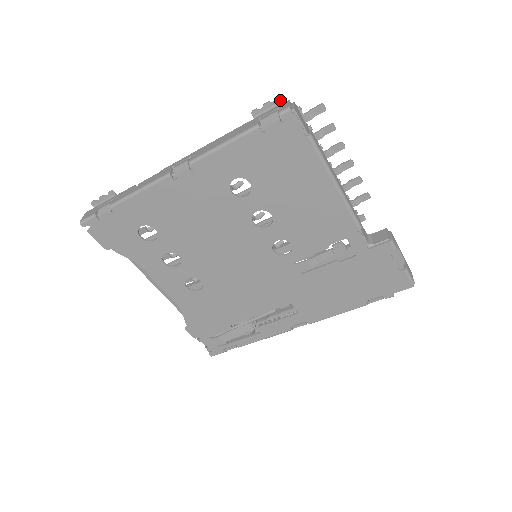
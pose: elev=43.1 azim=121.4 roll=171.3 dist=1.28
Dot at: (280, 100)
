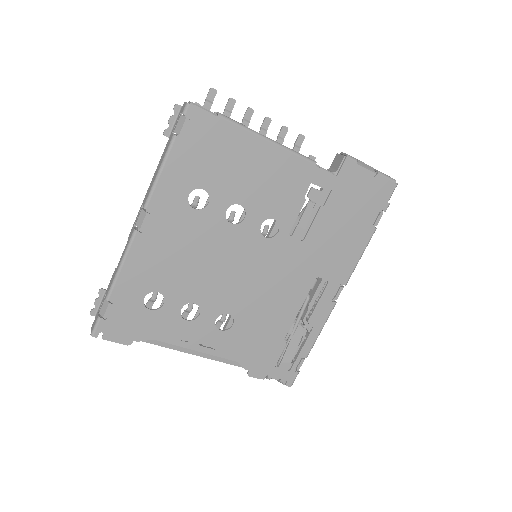
Dot at: (178, 109)
